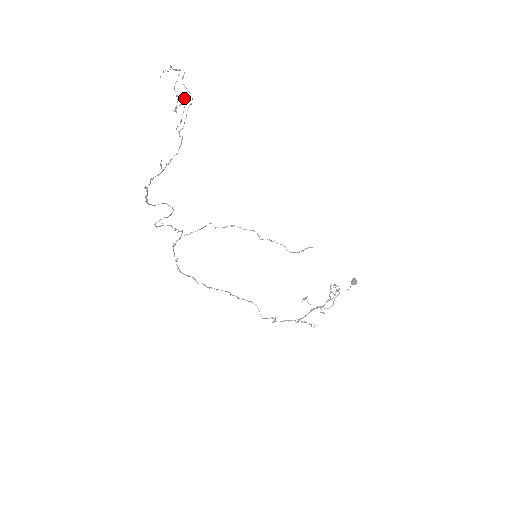
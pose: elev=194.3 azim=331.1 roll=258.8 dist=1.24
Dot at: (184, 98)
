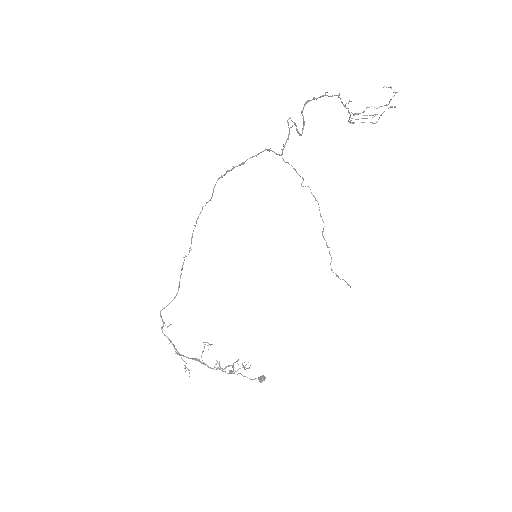
Dot at: occluded
